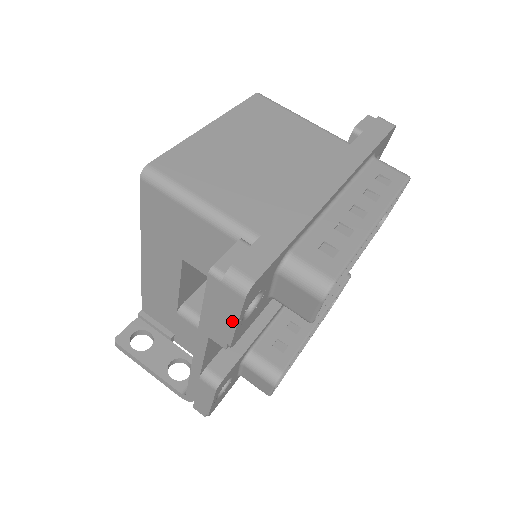
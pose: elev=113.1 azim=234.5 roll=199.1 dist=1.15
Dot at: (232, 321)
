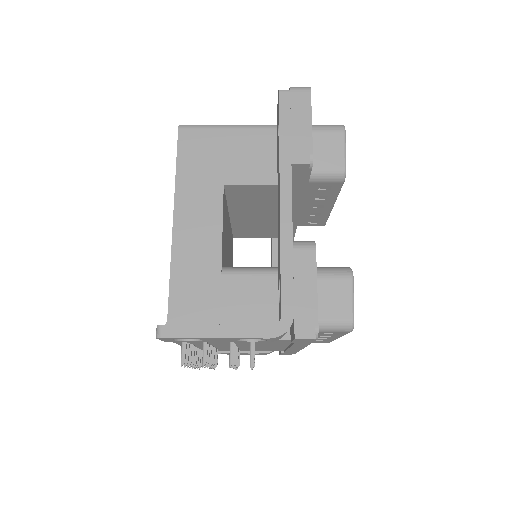
Dot at: (307, 122)
